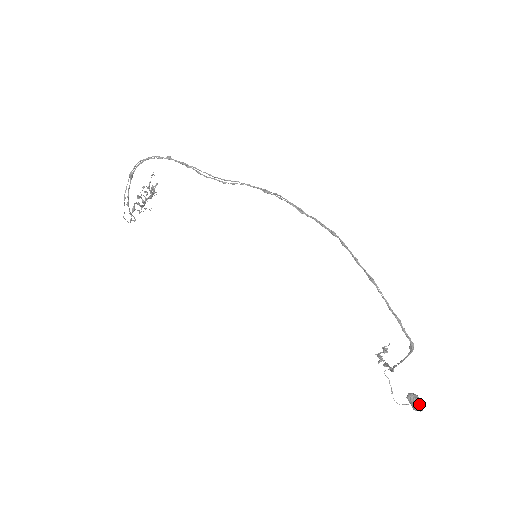
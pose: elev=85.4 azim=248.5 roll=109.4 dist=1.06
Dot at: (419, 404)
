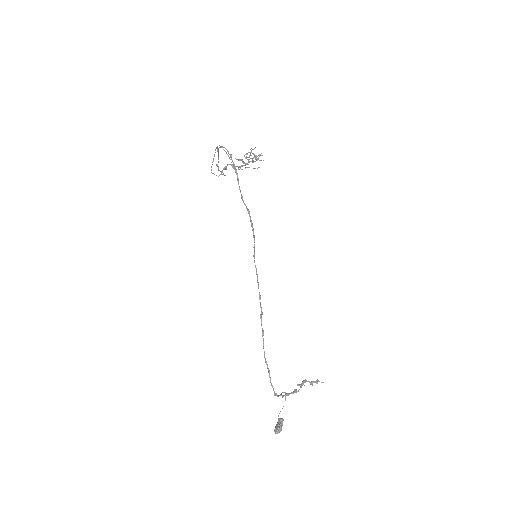
Dot at: (277, 428)
